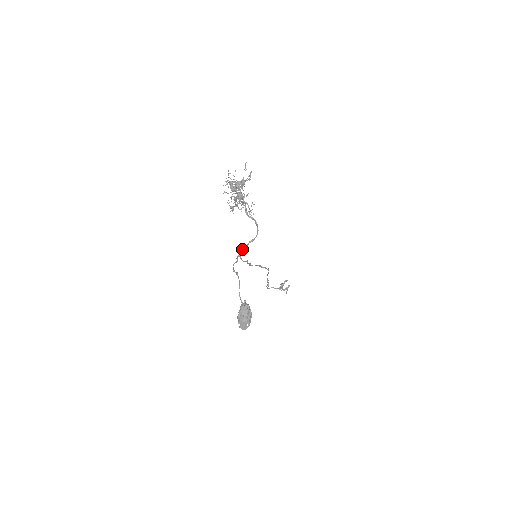
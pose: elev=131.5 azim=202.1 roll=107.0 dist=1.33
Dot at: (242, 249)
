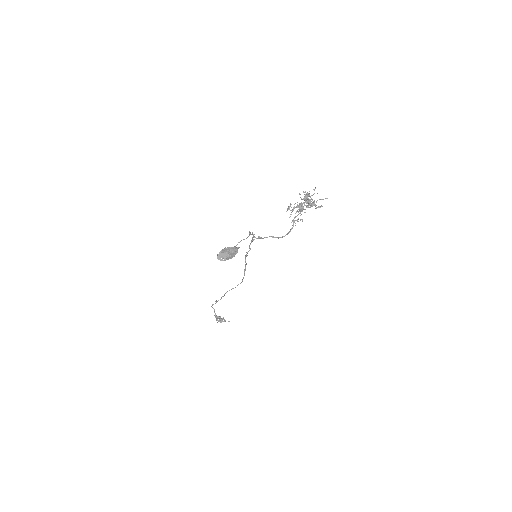
Dot at: (261, 237)
